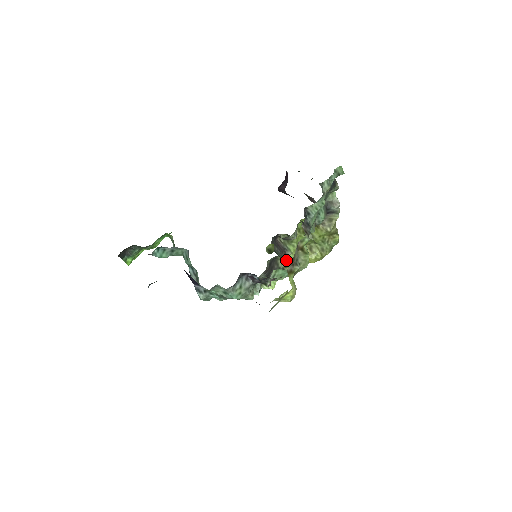
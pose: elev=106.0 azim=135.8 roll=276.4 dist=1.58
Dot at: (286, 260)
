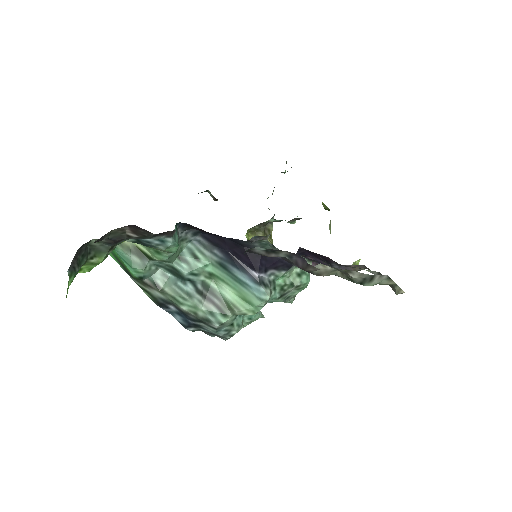
Dot at: occluded
